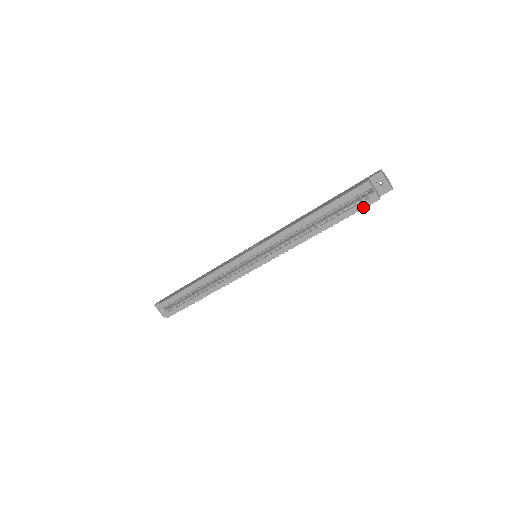
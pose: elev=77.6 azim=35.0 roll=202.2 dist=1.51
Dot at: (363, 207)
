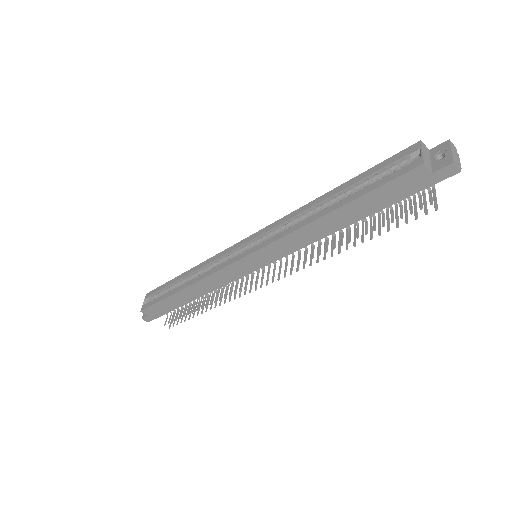
Dot at: (396, 176)
